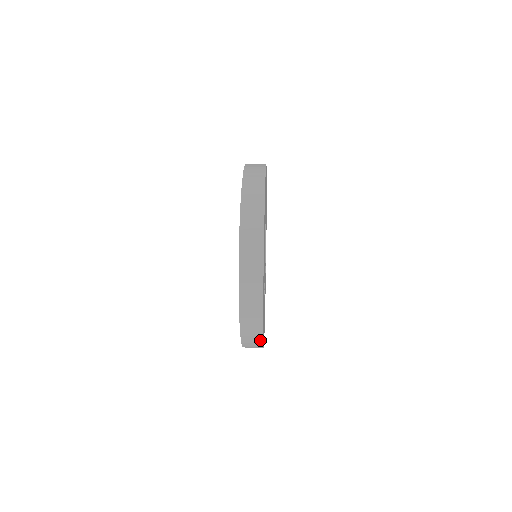
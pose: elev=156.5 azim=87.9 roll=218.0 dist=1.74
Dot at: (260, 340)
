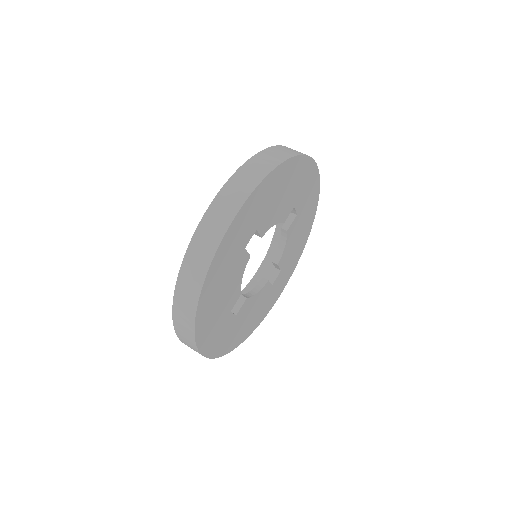
Dot at: occluded
